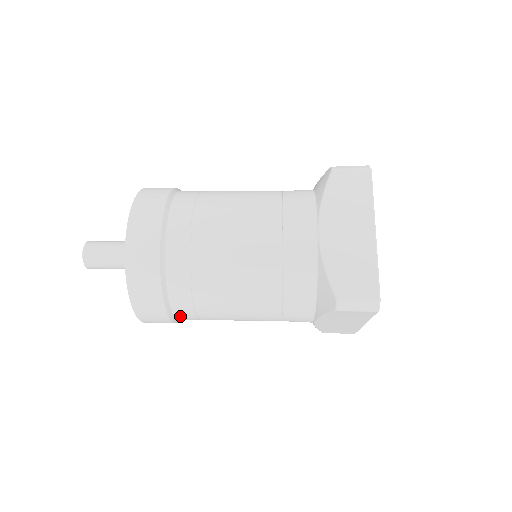
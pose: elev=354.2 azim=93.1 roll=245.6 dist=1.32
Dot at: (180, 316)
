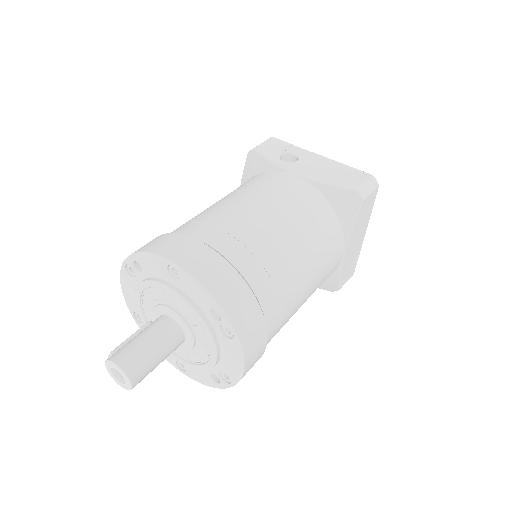
Dot at: occluded
